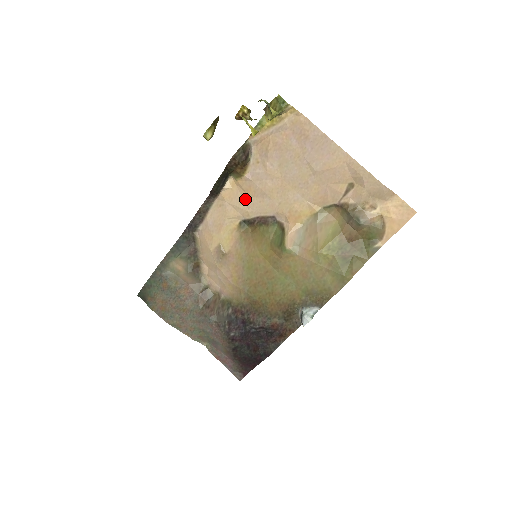
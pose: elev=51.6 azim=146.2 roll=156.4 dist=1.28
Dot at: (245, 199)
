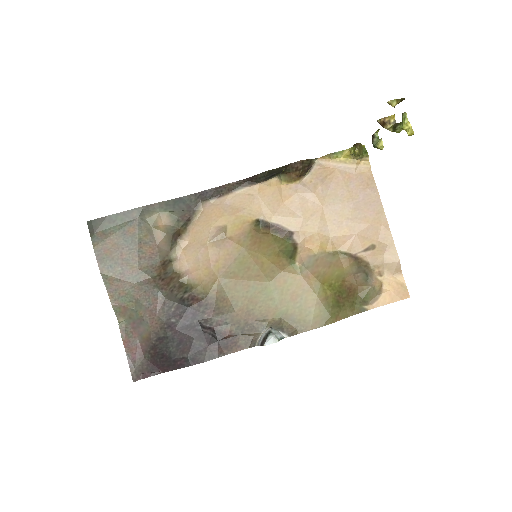
Dot at: (277, 203)
